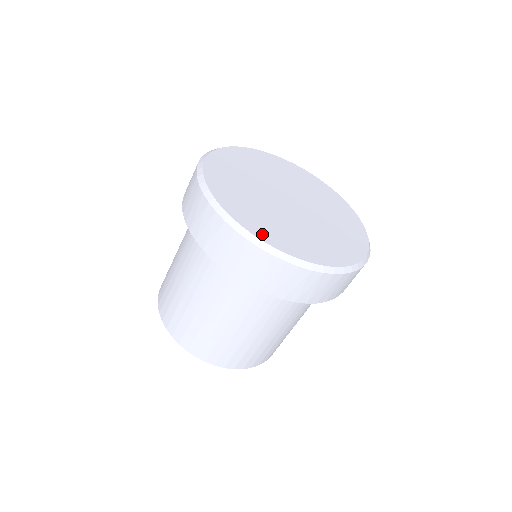
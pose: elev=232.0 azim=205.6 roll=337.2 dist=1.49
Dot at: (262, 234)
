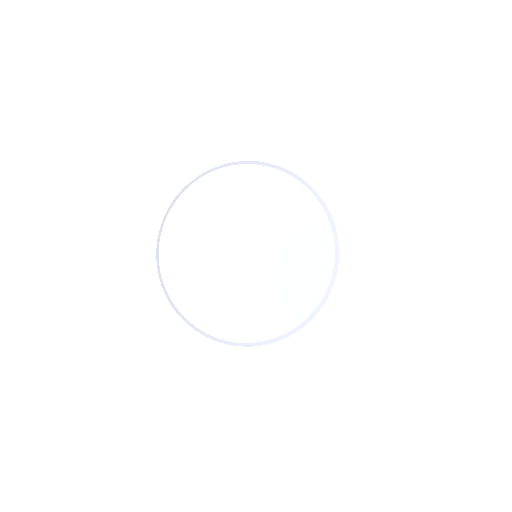
Dot at: (183, 304)
